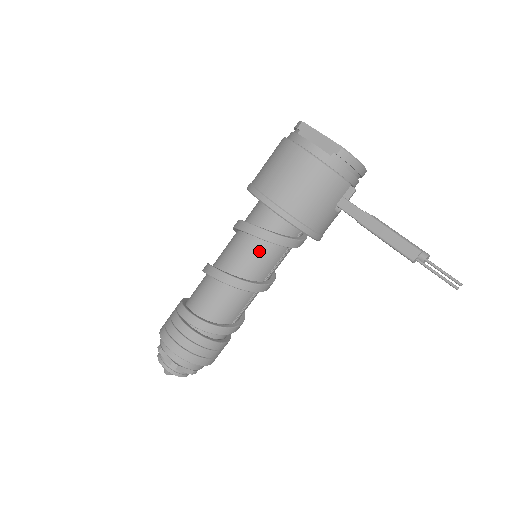
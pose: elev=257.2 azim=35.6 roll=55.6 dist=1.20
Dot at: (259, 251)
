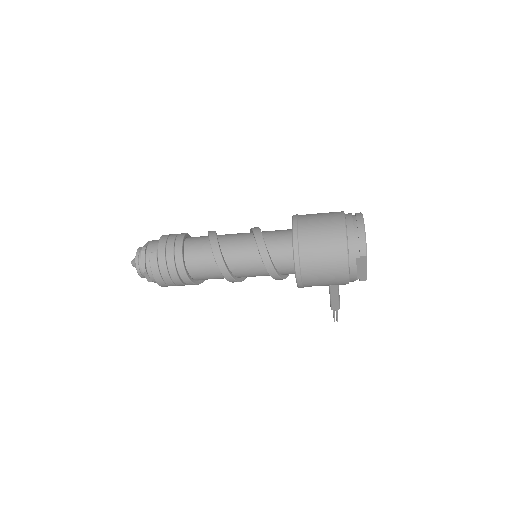
Dot at: occluded
